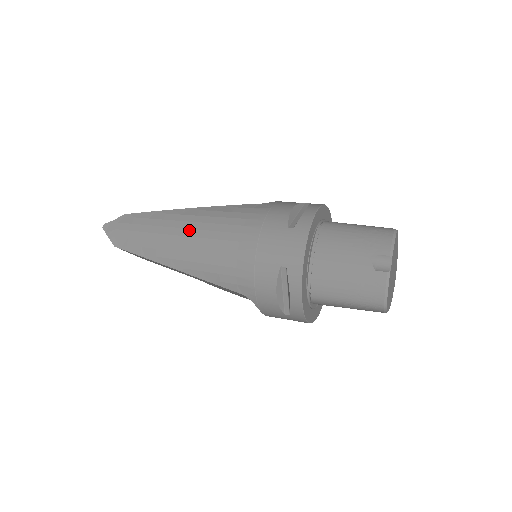
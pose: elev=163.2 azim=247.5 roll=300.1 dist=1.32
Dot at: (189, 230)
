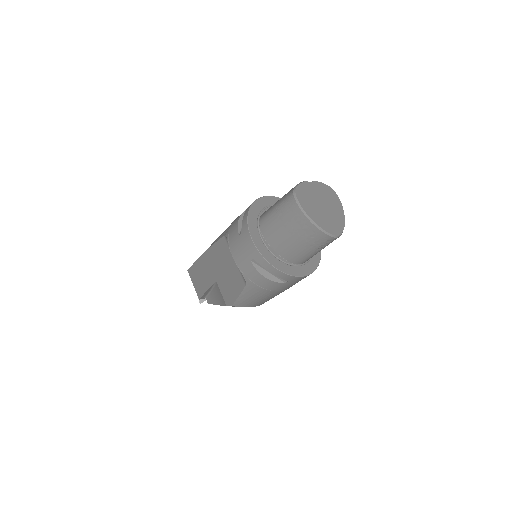
Dot at: occluded
